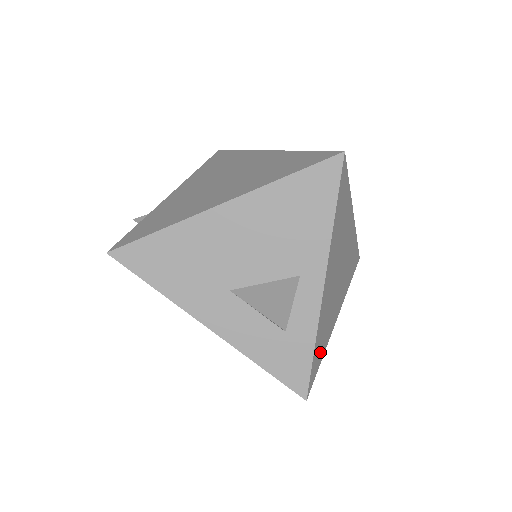
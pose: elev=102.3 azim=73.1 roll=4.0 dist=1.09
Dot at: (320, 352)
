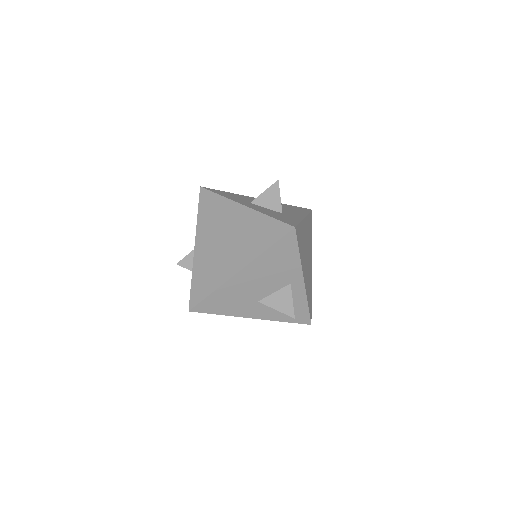
Dot at: (310, 298)
